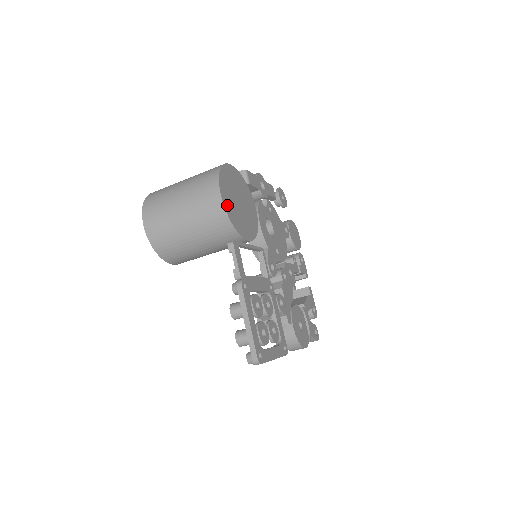
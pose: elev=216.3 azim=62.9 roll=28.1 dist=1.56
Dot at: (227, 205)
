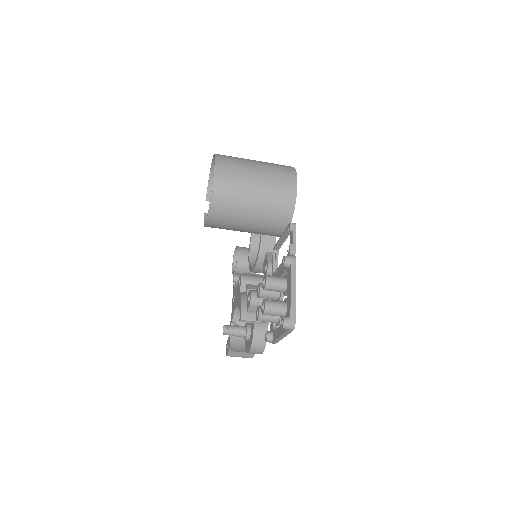
Dot at: occluded
